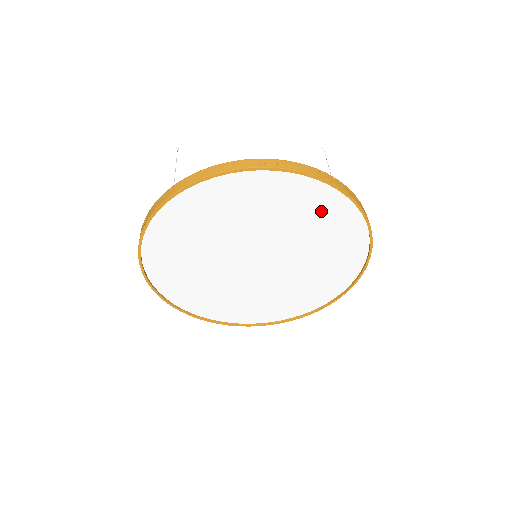
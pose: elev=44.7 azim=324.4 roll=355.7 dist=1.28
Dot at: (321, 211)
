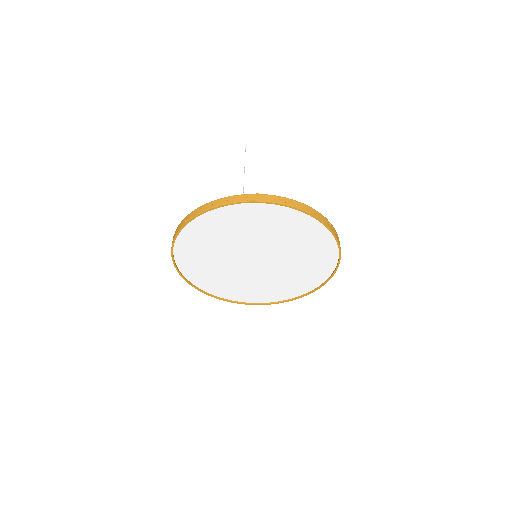
Dot at: (319, 260)
